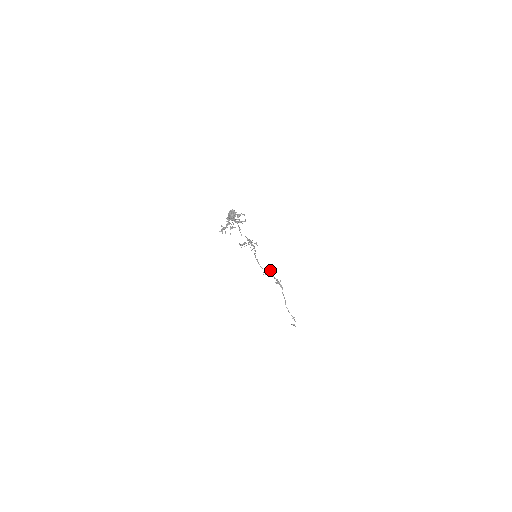
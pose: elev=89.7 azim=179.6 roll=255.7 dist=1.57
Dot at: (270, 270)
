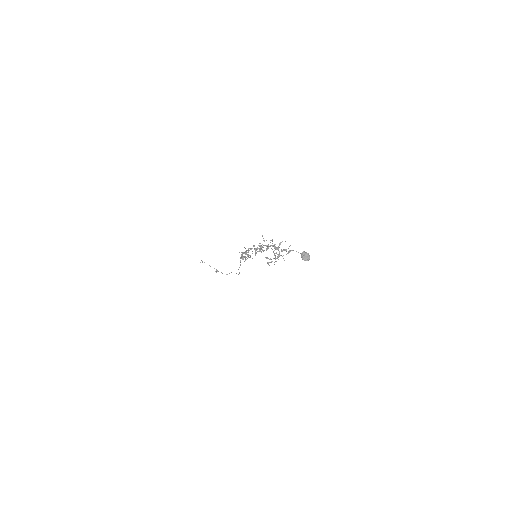
Dot at: (249, 255)
